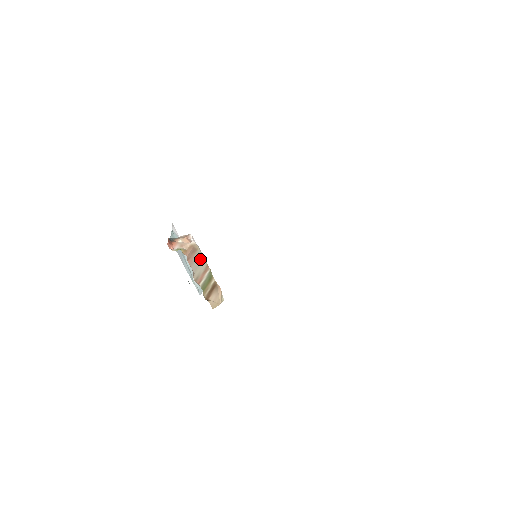
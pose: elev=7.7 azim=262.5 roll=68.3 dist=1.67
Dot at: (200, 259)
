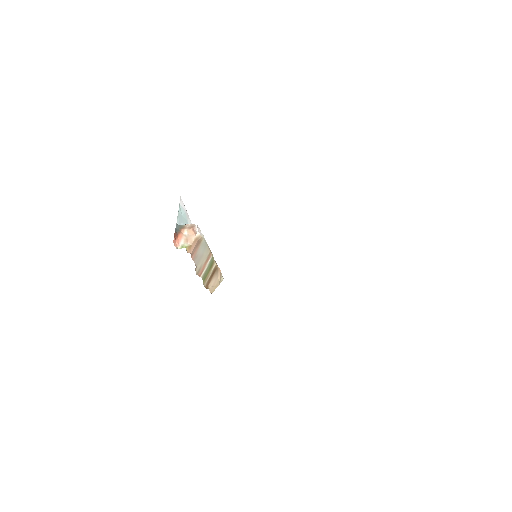
Dot at: (203, 249)
